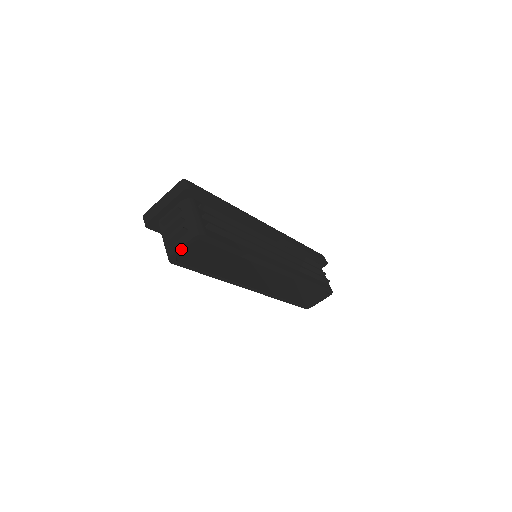
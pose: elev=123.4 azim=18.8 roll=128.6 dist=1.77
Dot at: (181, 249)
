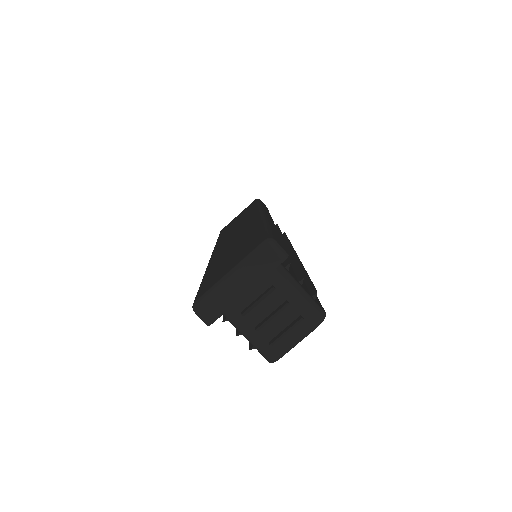
Dot at: (294, 344)
